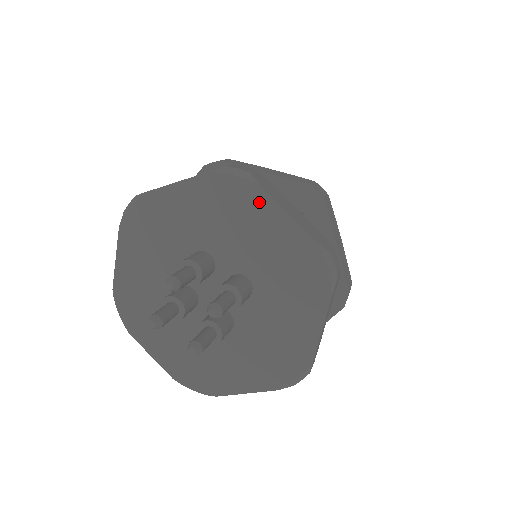
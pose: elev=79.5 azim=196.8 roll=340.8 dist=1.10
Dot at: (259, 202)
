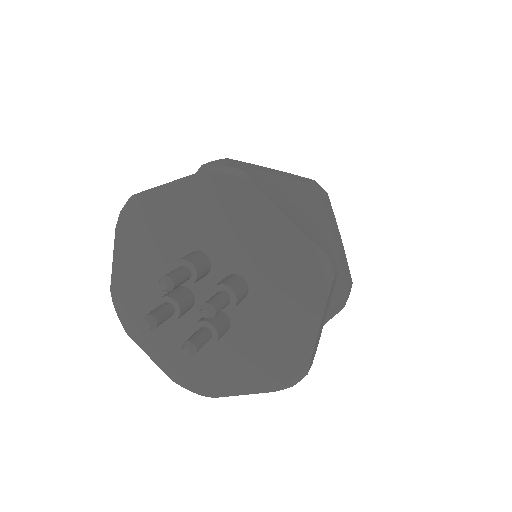
Dot at: (254, 201)
